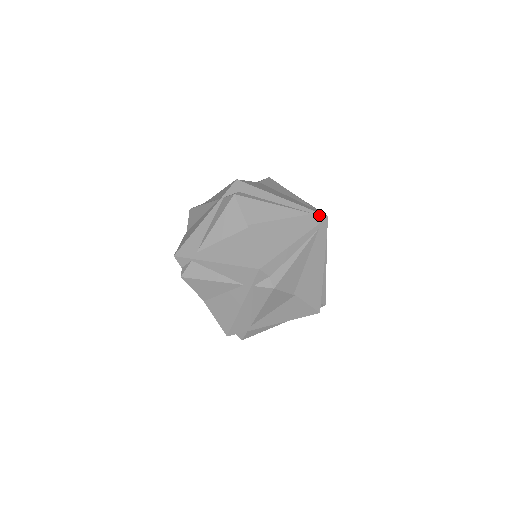
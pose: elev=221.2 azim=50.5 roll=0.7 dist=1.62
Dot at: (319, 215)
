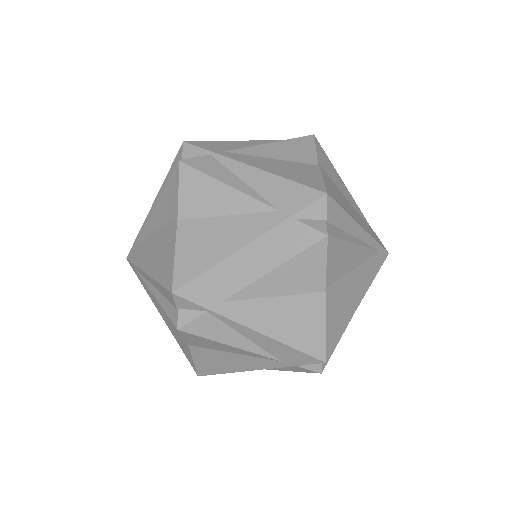
Dot at: (381, 242)
